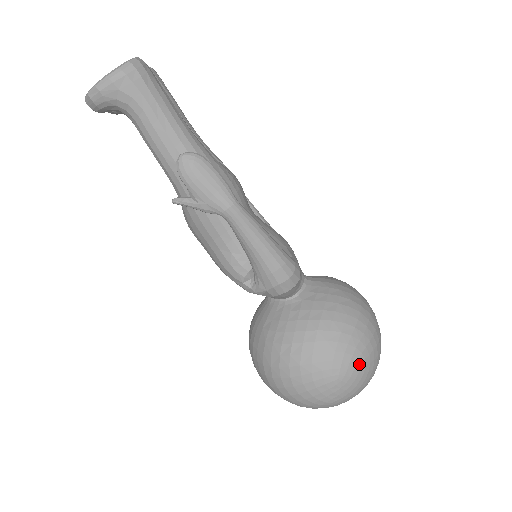
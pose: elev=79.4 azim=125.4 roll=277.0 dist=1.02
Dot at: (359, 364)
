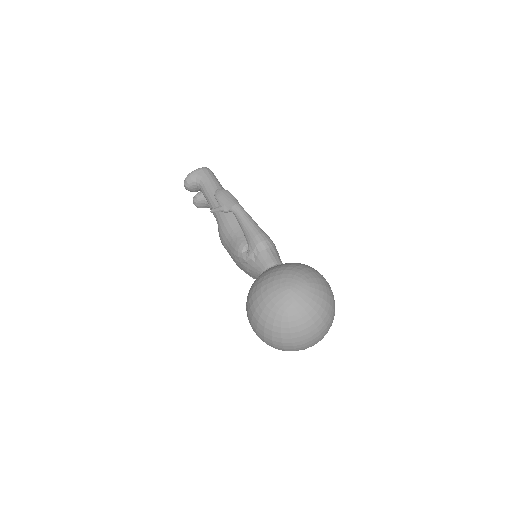
Dot at: (305, 284)
